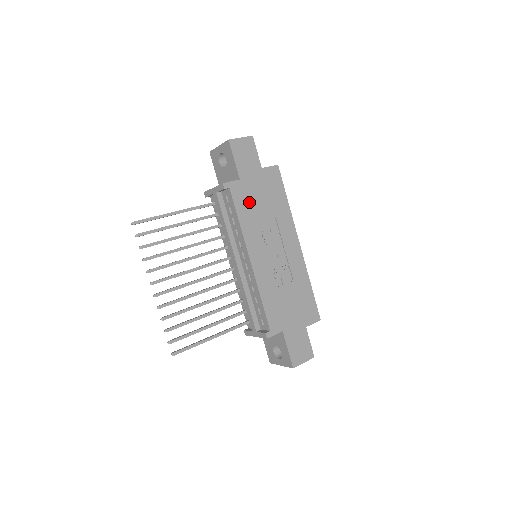
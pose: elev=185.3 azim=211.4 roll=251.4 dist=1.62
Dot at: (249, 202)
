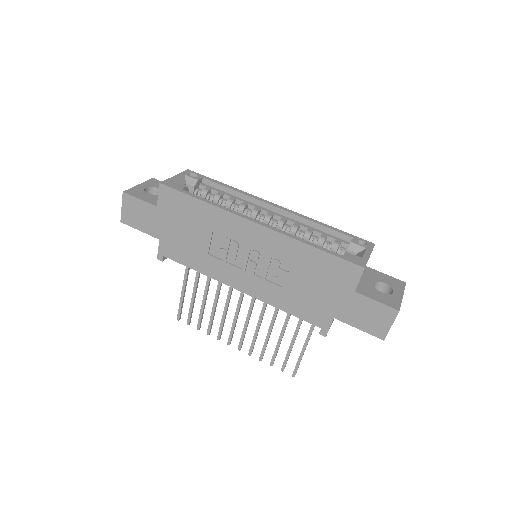
Dot at: (184, 247)
